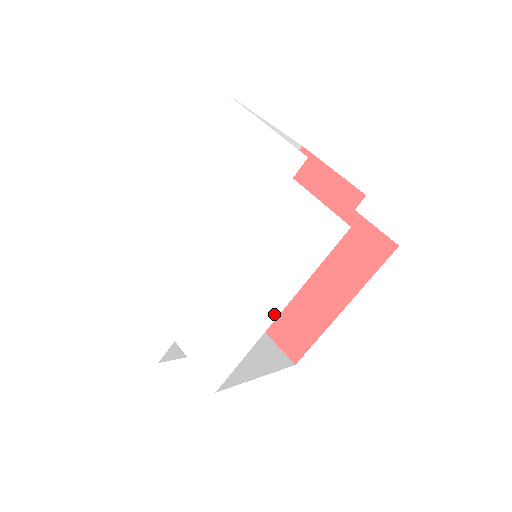
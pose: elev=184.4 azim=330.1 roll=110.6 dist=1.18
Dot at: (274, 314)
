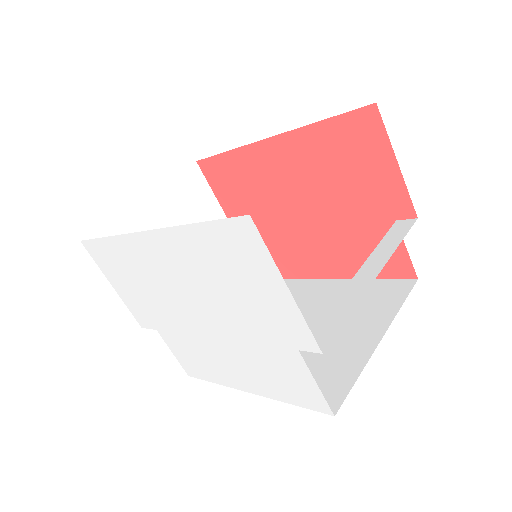
Dot at: (246, 390)
